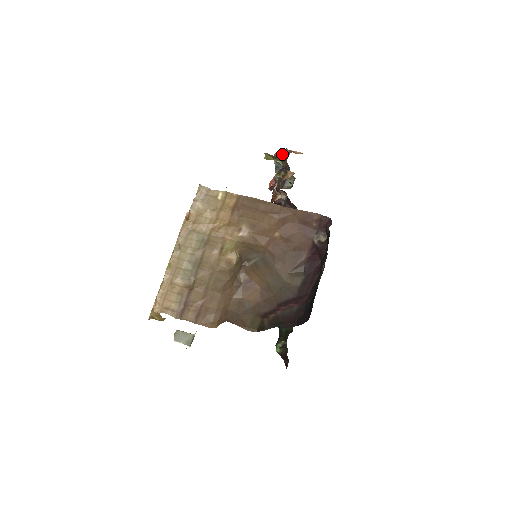
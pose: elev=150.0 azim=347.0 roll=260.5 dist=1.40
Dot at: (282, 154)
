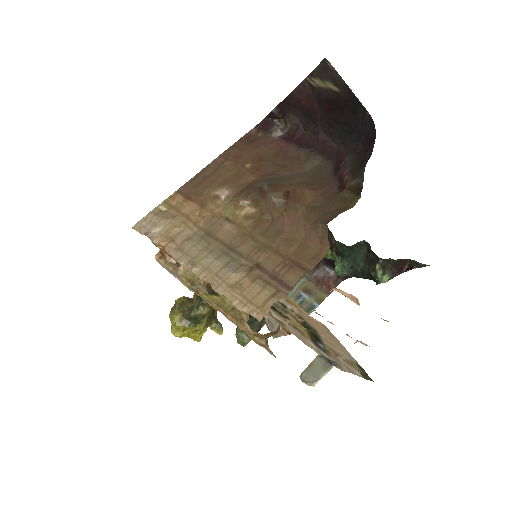
Dot at: occluded
